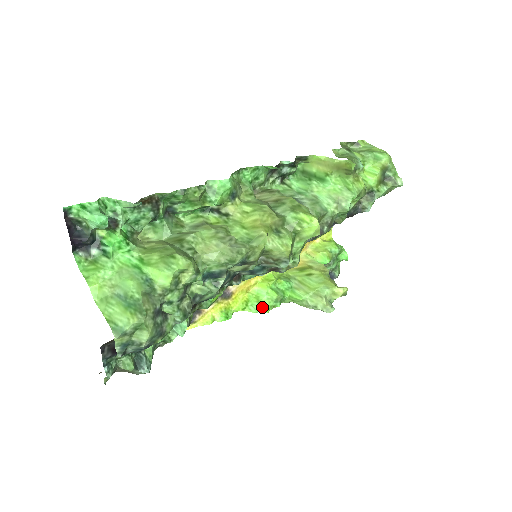
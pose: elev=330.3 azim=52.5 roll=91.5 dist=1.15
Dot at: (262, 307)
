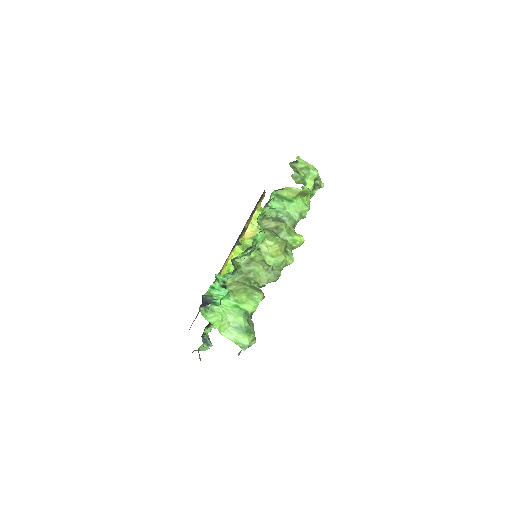
Dot at: occluded
